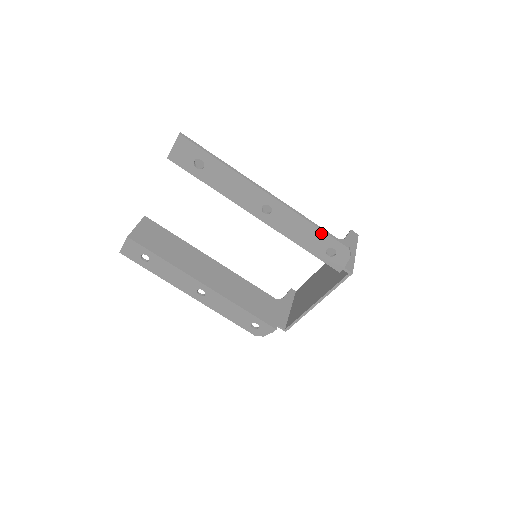
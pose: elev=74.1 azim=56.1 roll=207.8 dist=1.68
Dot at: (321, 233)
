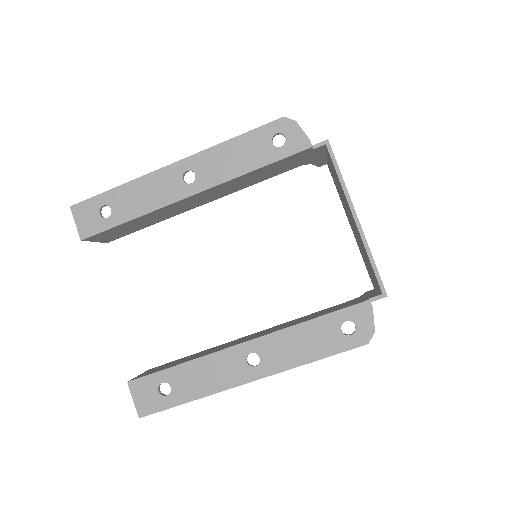
Dot at: (248, 136)
